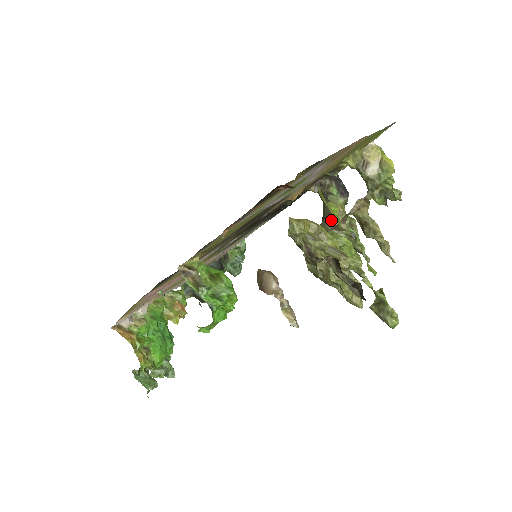
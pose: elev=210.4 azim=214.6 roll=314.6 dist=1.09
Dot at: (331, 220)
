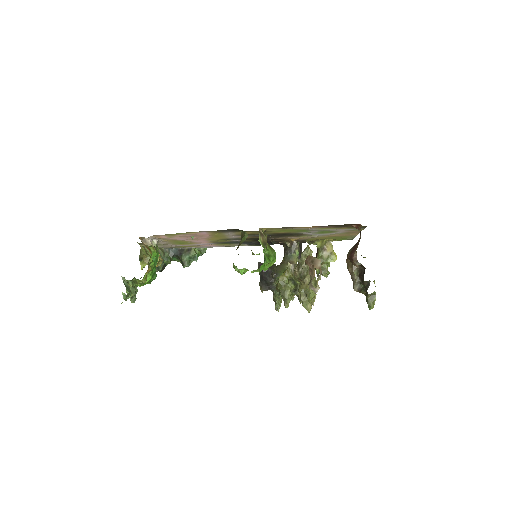
Dot at: occluded
